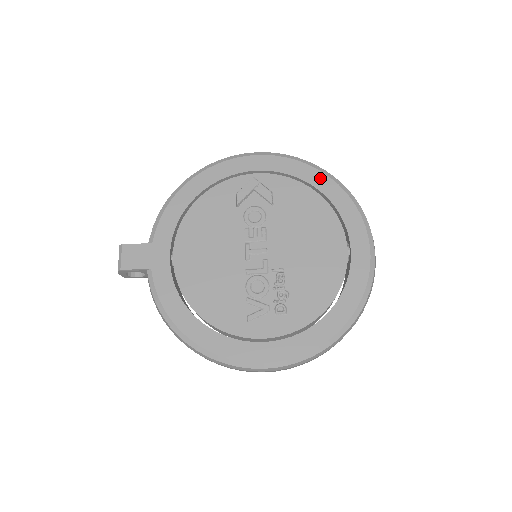
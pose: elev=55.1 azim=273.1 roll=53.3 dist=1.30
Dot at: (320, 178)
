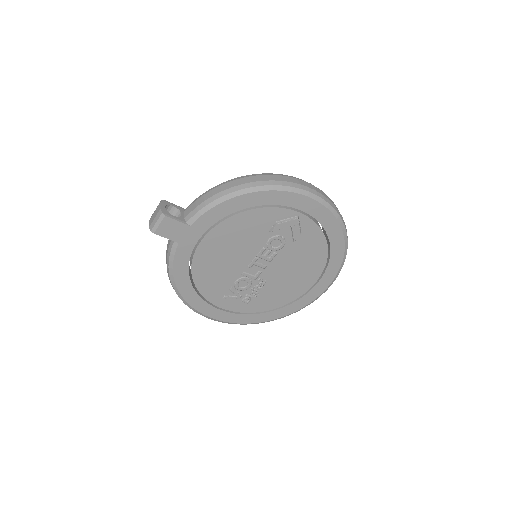
Dot at: (339, 240)
